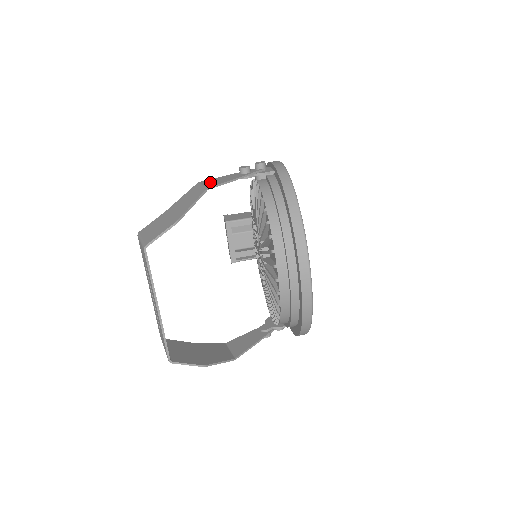
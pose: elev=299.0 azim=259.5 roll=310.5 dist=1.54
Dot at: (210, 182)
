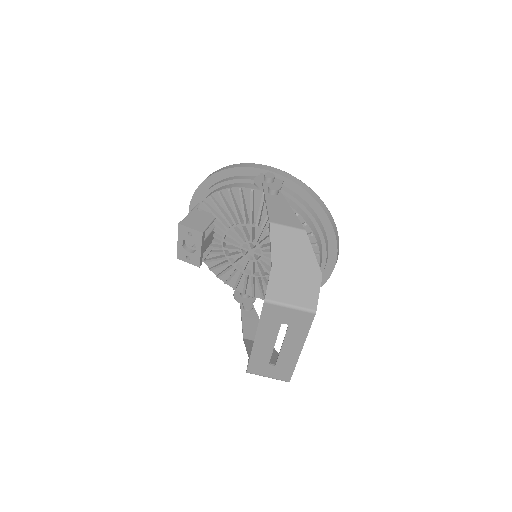
Dot at: (283, 219)
